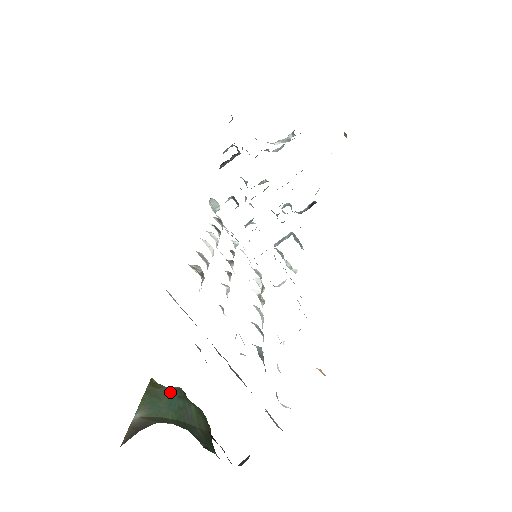
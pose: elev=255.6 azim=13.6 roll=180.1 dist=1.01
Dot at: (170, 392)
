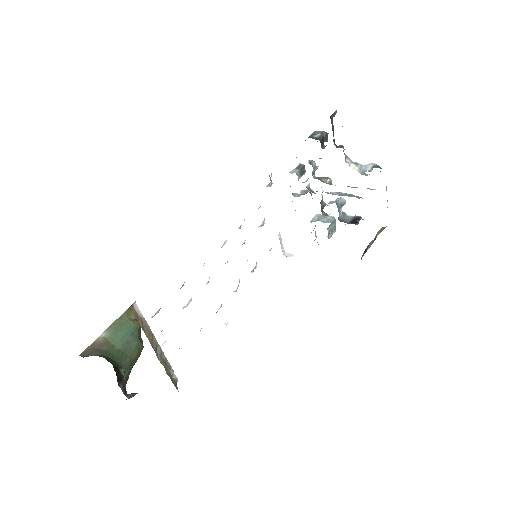
Dot at: (130, 327)
